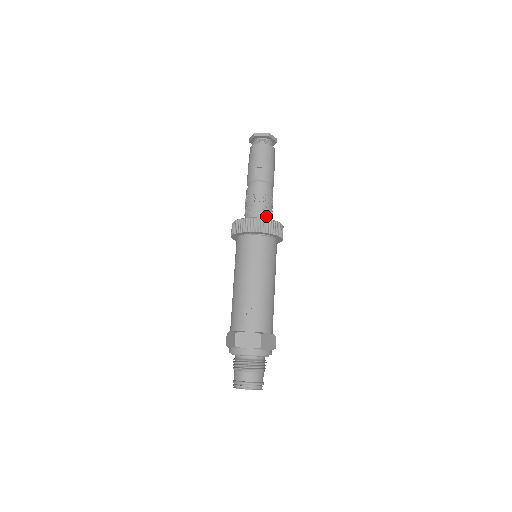
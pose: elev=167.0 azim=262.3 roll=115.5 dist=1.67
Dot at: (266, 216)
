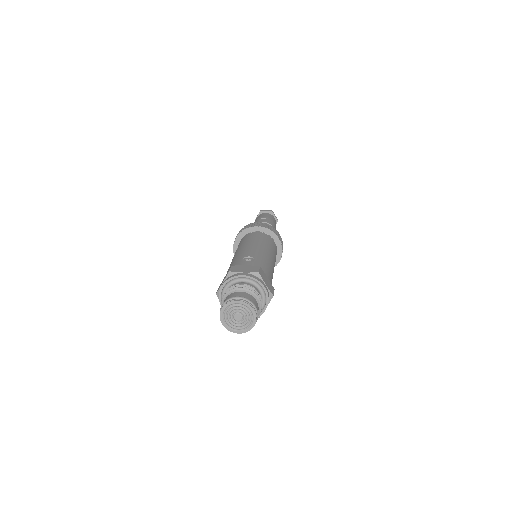
Dot at: occluded
